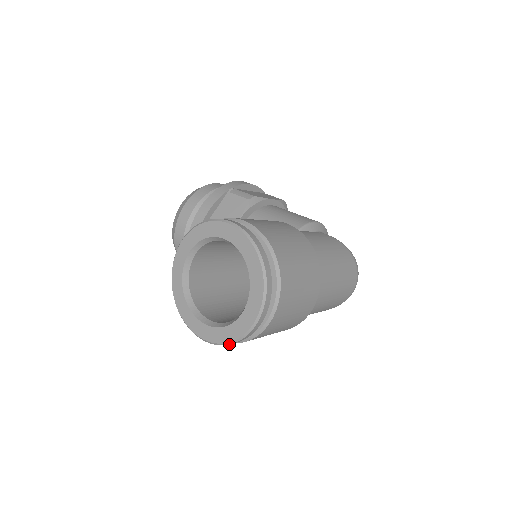
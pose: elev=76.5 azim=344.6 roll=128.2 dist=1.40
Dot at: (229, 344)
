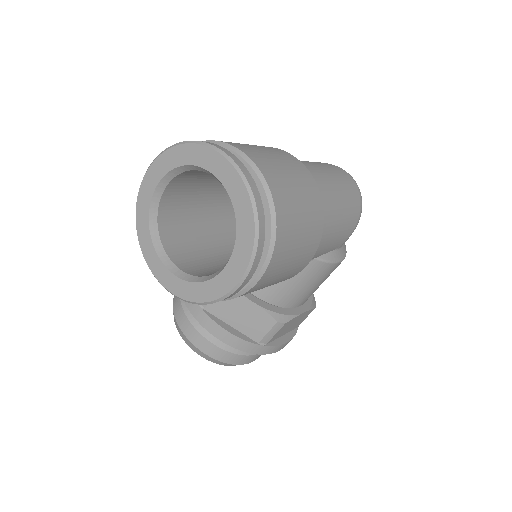
Dot at: (258, 236)
